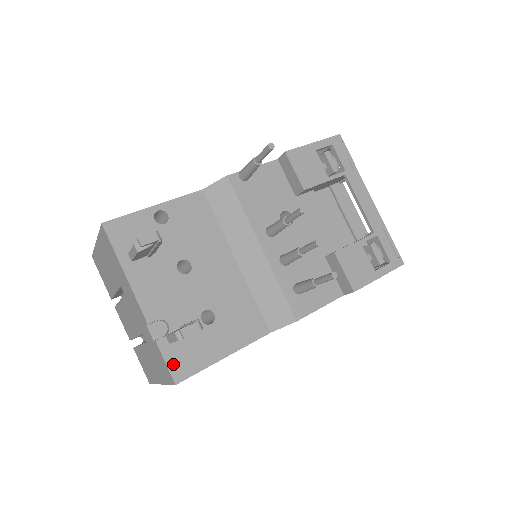
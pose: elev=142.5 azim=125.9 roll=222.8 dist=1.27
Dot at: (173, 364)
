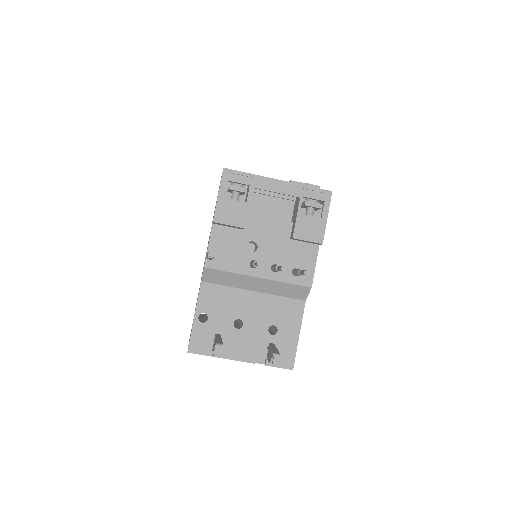
Dot at: (283, 365)
